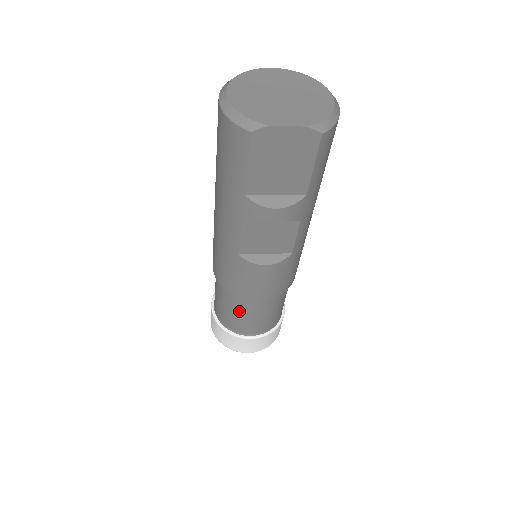
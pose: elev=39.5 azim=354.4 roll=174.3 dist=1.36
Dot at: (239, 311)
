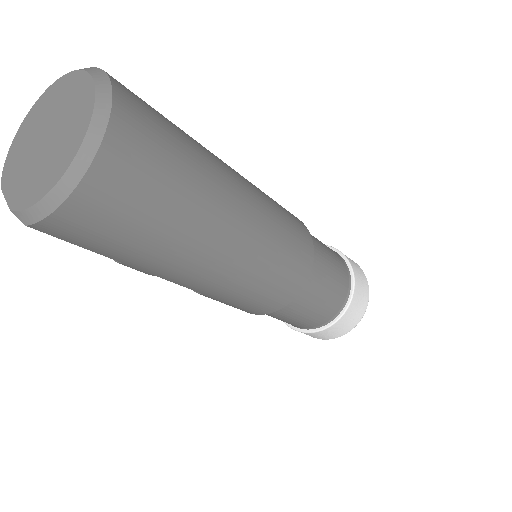
Dot at: occluded
